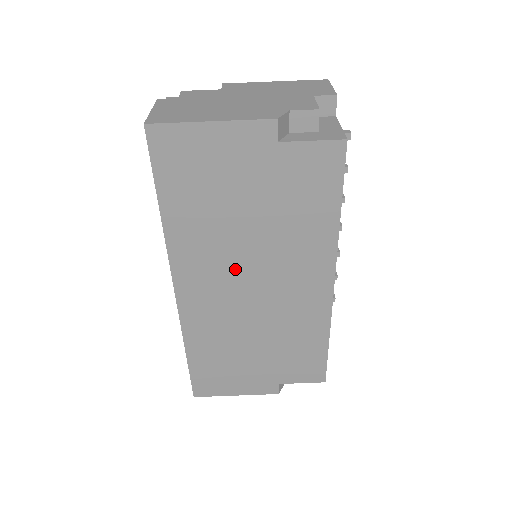
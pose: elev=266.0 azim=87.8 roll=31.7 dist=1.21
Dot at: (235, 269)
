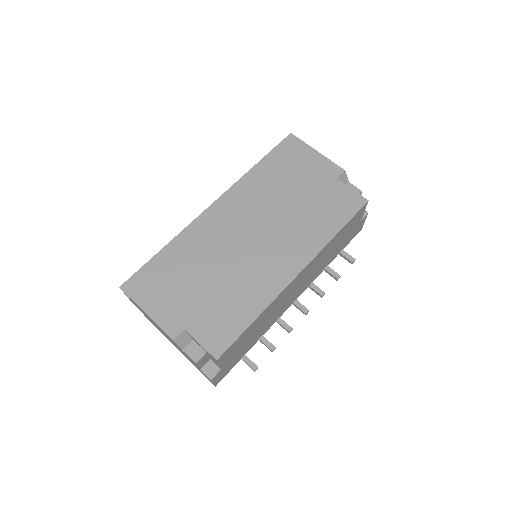
Dot at: (256, 218)
